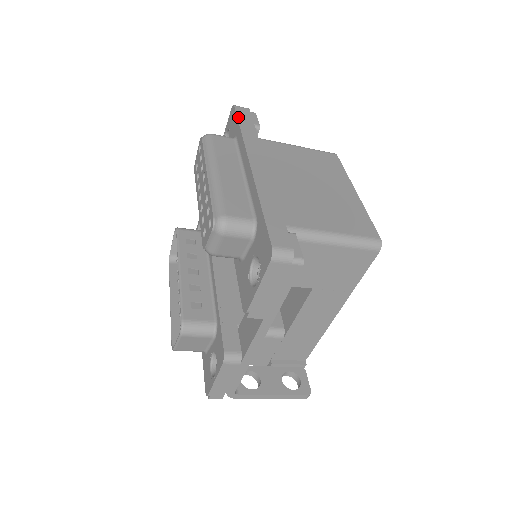
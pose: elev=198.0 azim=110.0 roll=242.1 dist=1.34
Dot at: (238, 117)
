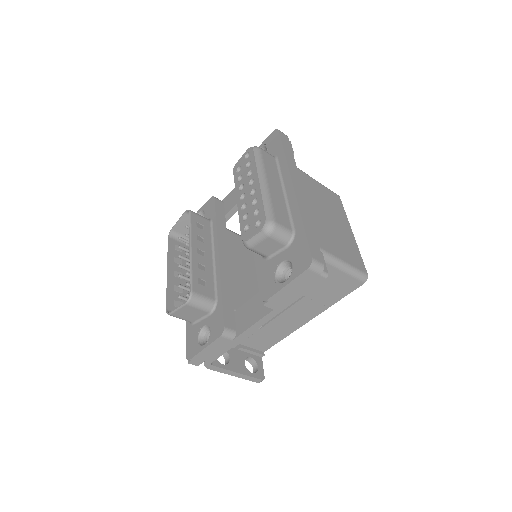
Dot at: (282, 141)
